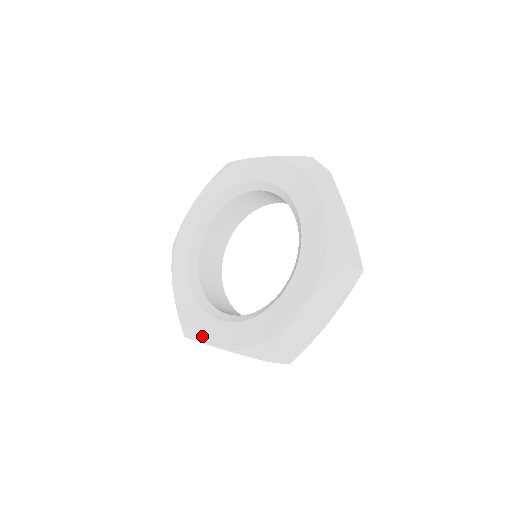
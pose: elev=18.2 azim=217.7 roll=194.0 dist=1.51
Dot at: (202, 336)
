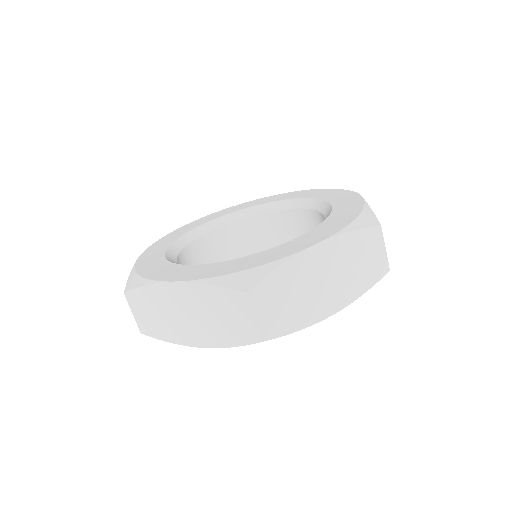
Dot at: (281, 255)
